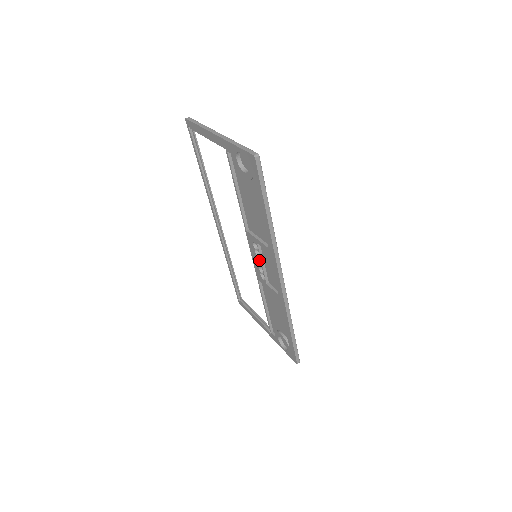
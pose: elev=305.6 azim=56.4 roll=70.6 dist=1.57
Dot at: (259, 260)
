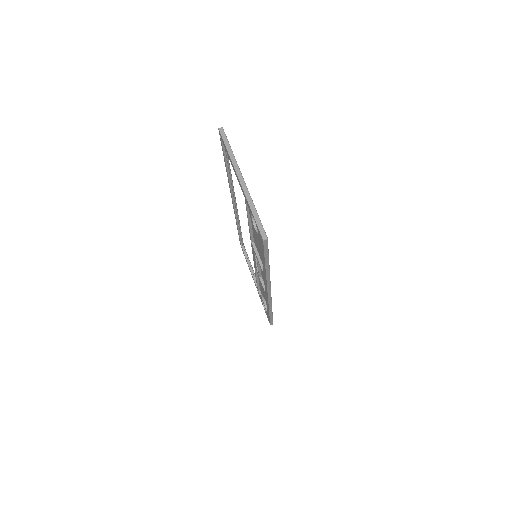
Dot at: occluded
